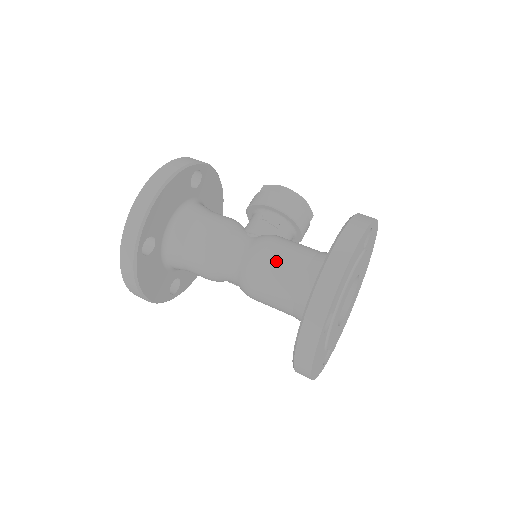
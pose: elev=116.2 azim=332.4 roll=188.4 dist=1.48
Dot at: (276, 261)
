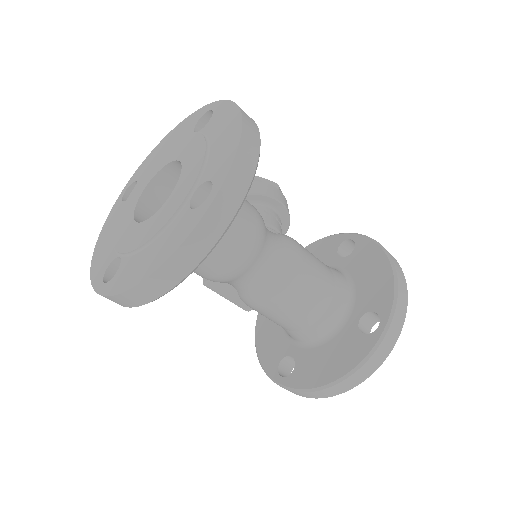
Dot at: (315, 265)
